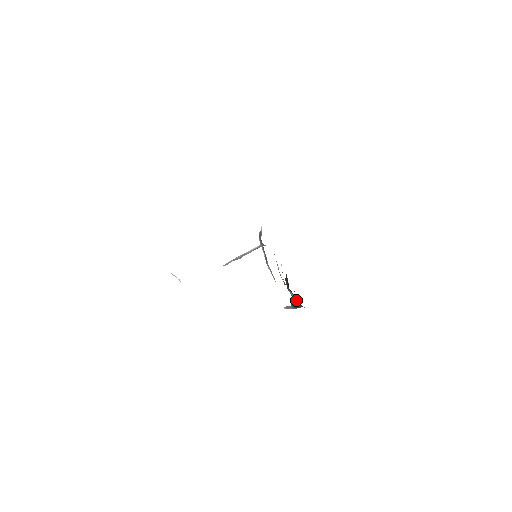
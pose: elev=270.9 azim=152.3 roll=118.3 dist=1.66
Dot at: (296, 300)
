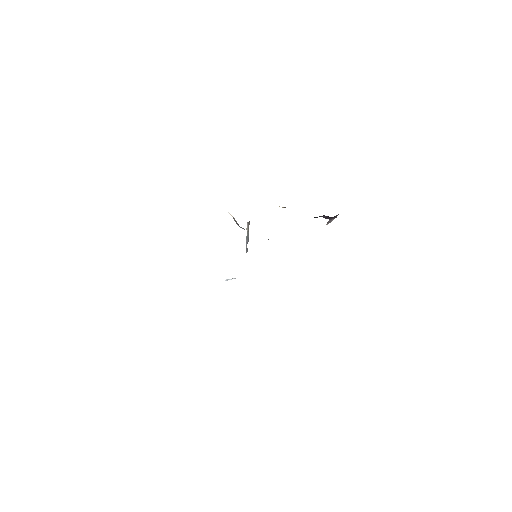
Dot at: (328, 217)
